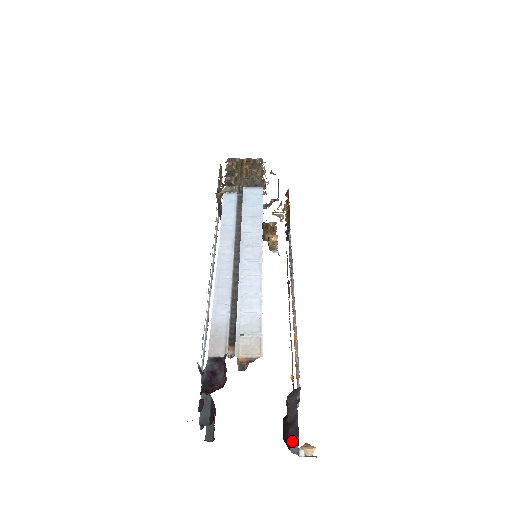
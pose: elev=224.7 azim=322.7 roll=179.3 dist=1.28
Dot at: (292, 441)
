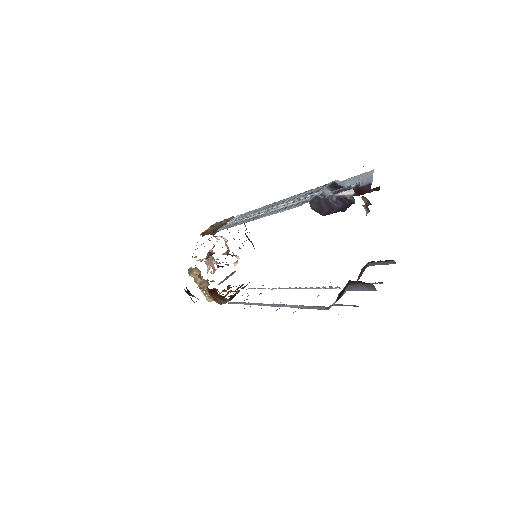
Dot at: occluded
